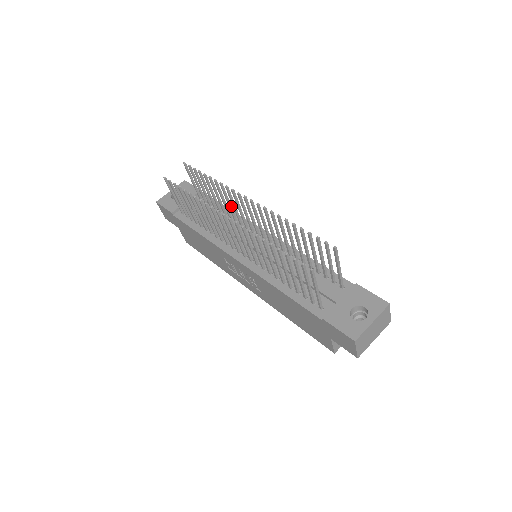
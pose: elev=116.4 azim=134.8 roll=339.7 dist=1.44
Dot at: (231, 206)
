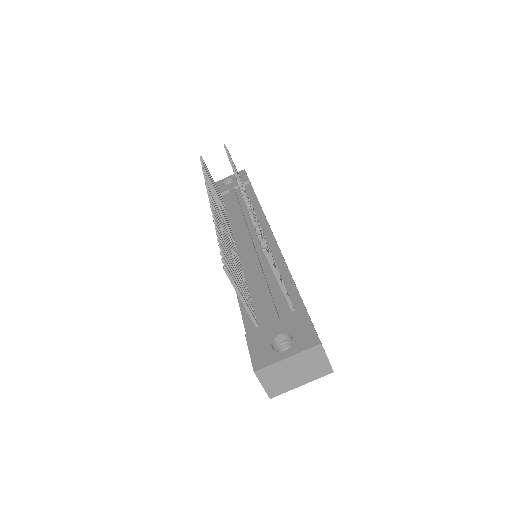
Dot at: occluded
